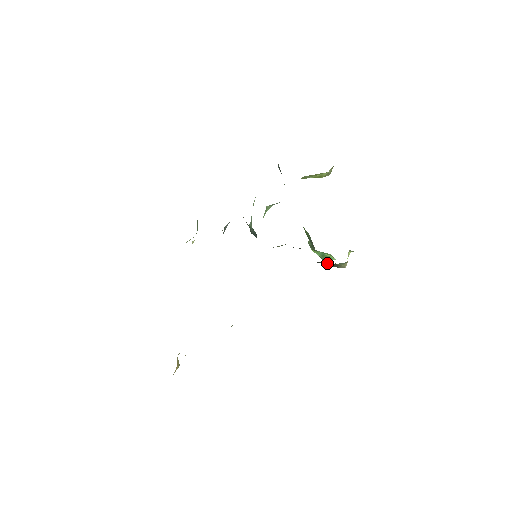
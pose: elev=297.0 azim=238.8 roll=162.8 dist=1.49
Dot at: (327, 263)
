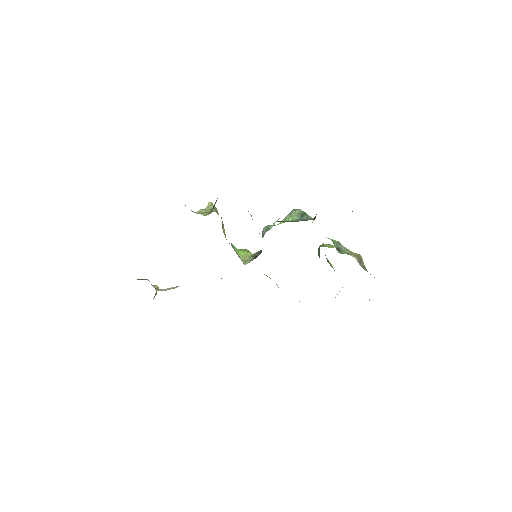
Dot at: occluded
